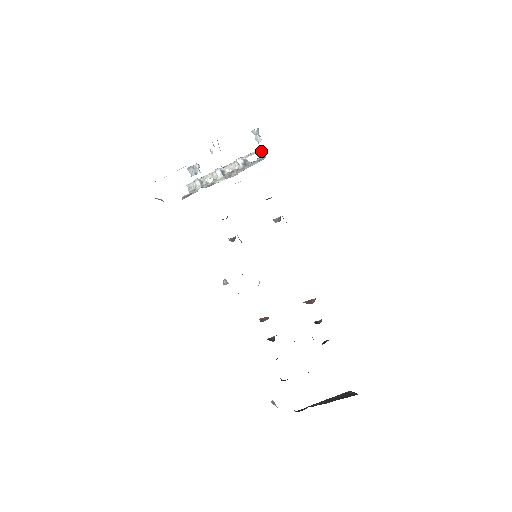
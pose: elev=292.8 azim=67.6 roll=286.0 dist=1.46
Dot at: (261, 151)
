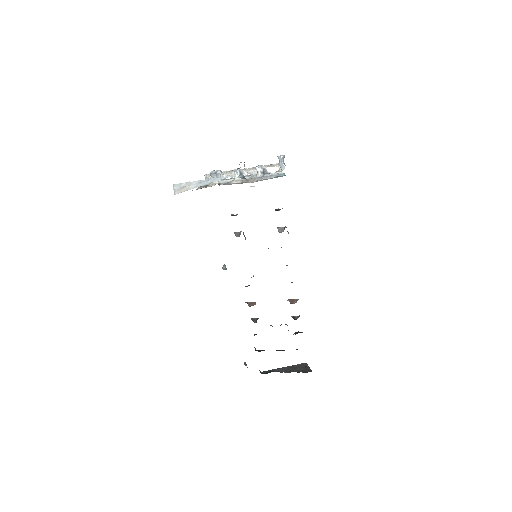
Dot at: occluded
